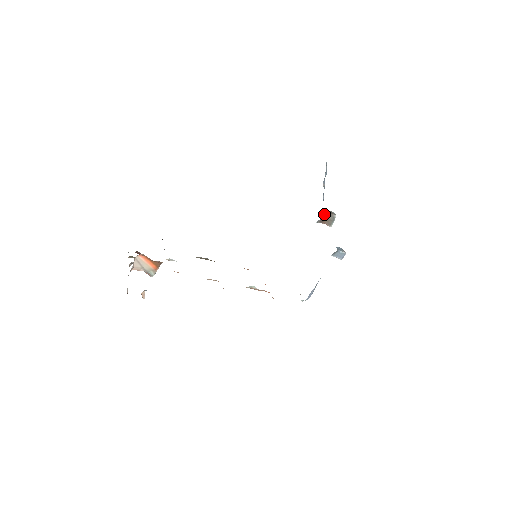
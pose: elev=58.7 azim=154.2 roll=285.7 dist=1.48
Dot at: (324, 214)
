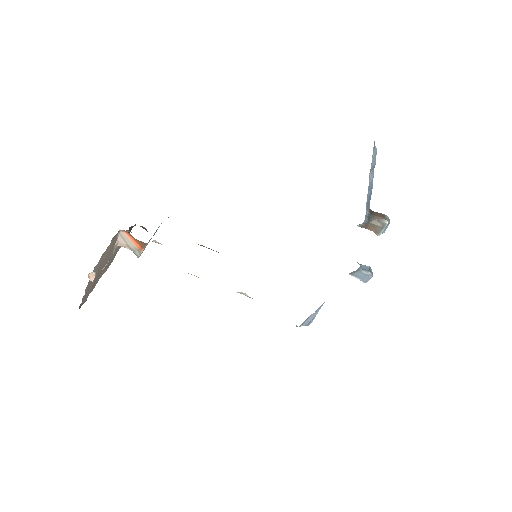
Dot at: (369, 217)
